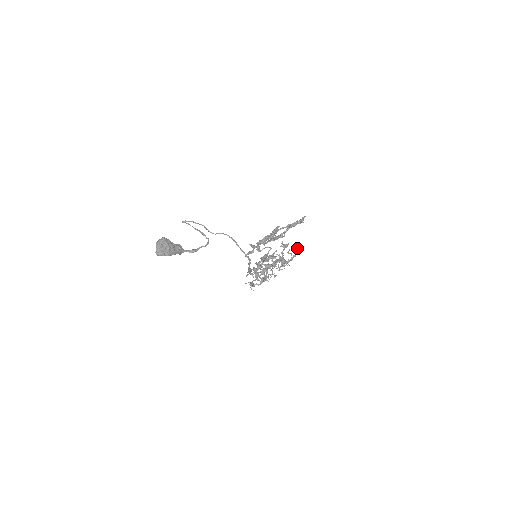
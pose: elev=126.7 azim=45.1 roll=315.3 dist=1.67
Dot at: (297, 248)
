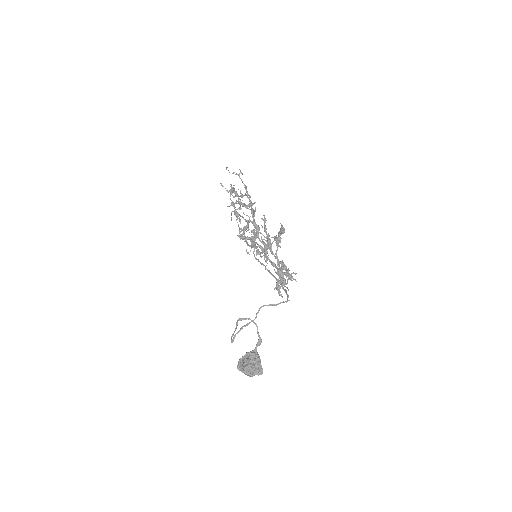
Dot at: occluded
